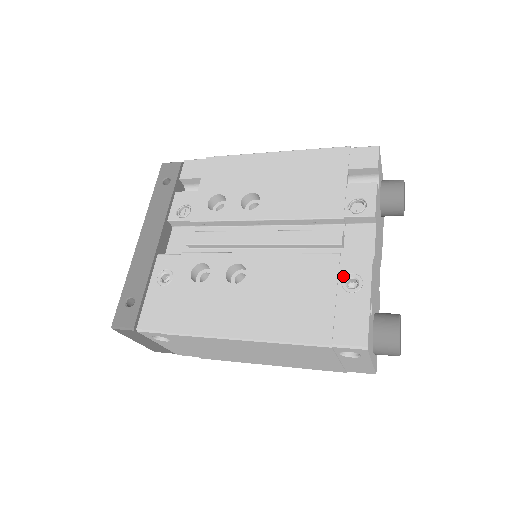
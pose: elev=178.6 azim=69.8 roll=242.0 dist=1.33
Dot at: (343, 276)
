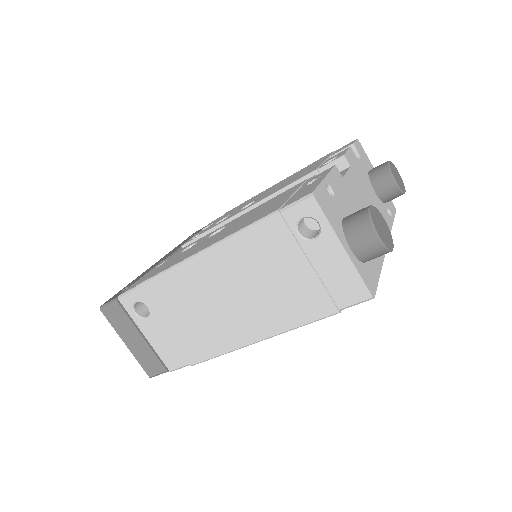
Dot at: (305, 184)
